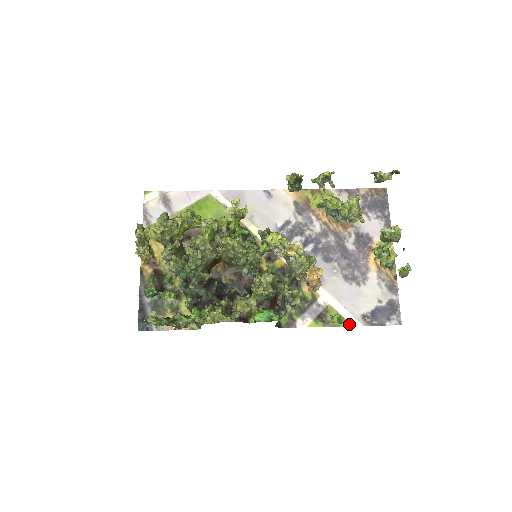
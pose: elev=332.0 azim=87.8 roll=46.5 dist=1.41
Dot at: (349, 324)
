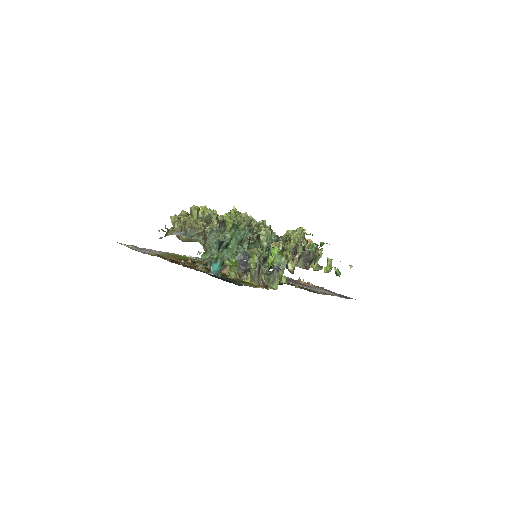
Dot at: occluded
